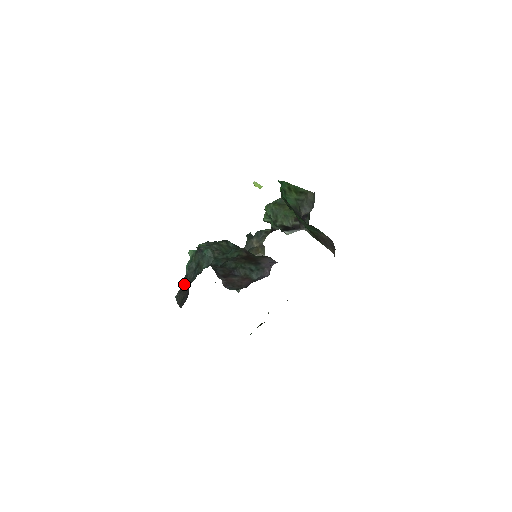
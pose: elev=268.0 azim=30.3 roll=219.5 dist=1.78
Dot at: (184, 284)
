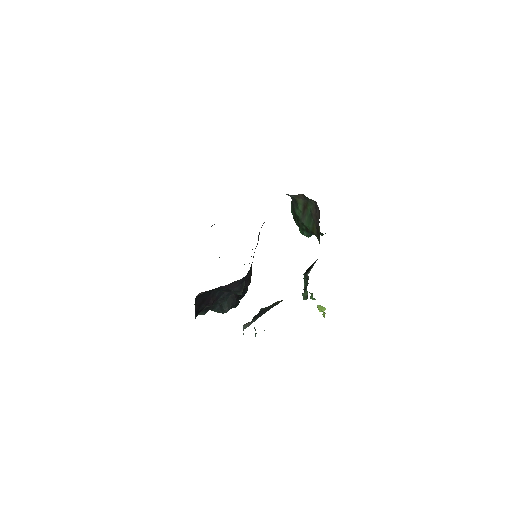
Dot at: occluded
